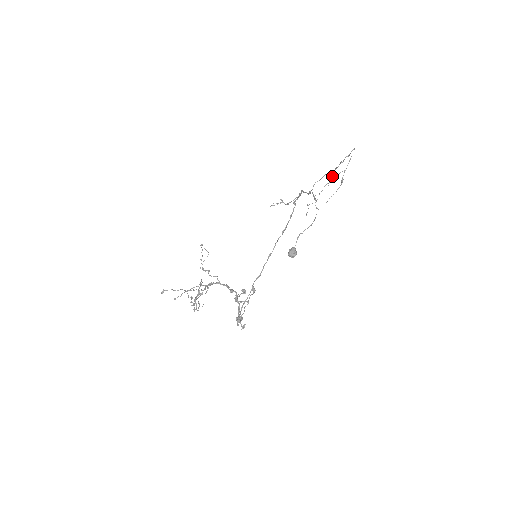
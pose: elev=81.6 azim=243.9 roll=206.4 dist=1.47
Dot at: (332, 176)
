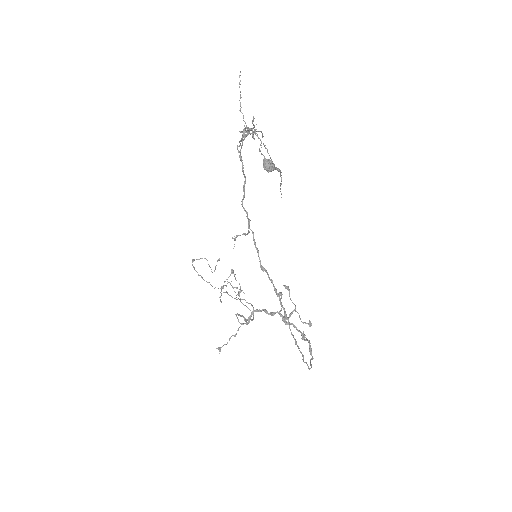
Dot at: occluded
